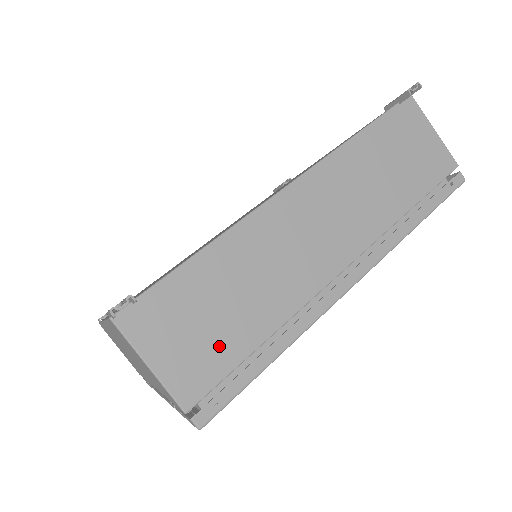
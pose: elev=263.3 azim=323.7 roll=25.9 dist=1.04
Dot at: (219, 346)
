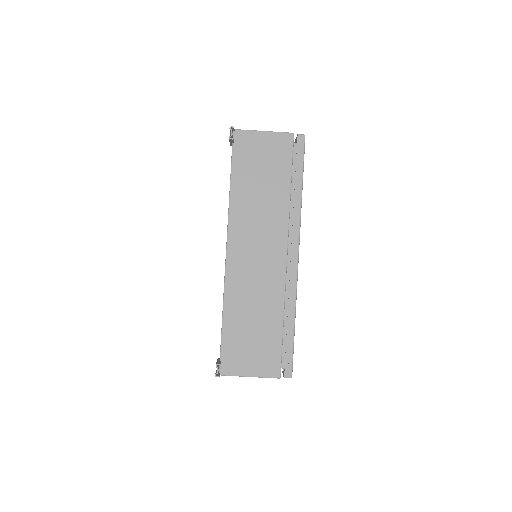
Dot at: (267, 344)
